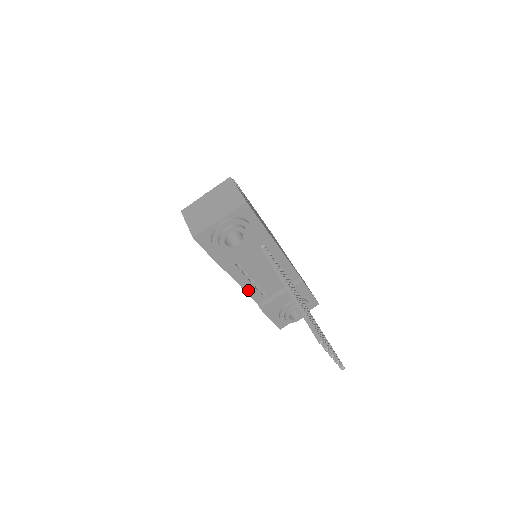
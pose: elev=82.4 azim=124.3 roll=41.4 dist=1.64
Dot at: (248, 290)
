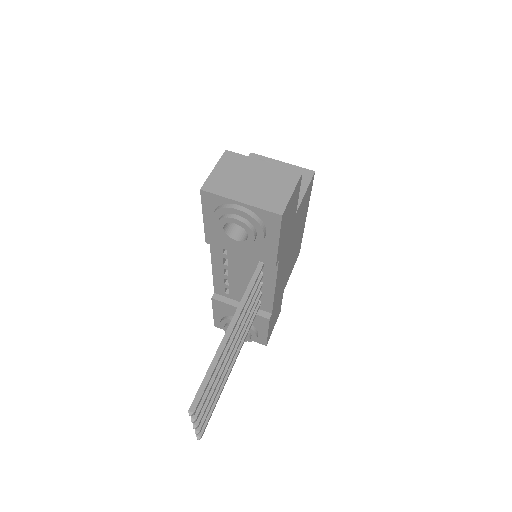
Dot at: (216, 275)
